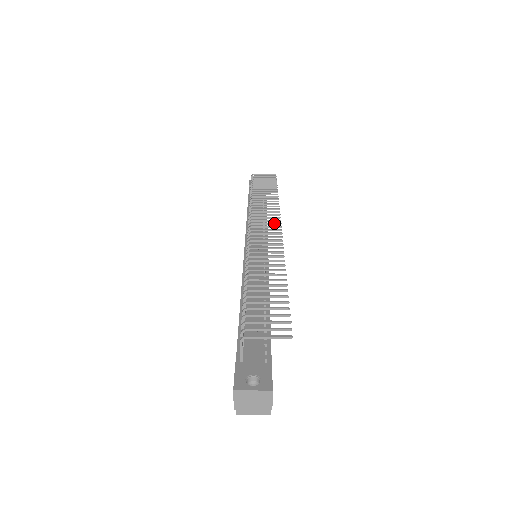
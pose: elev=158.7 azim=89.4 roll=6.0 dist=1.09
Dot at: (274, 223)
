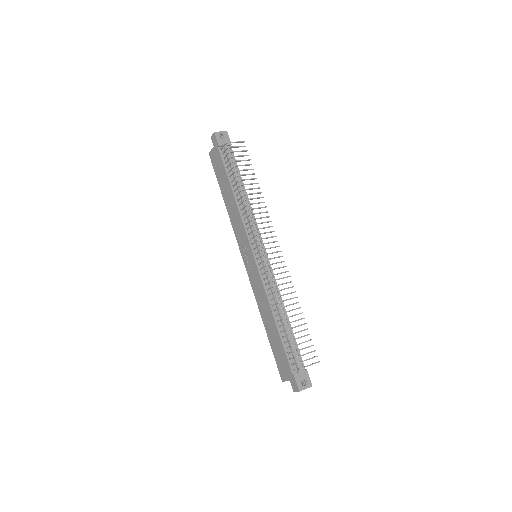
Dot at: occluded
